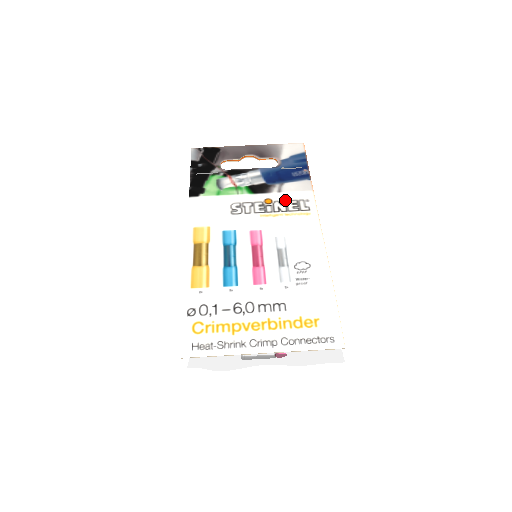
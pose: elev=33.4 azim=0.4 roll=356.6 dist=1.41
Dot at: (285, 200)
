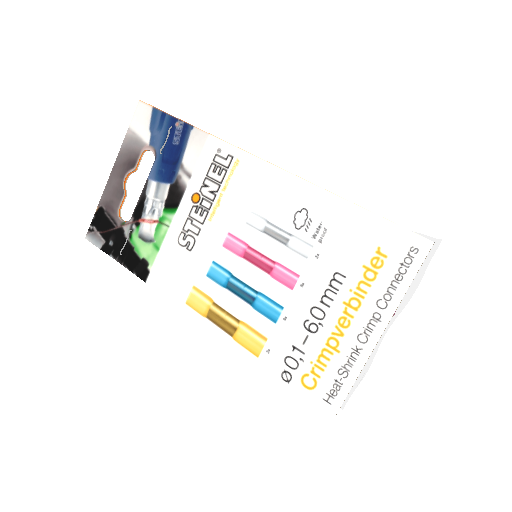
Dot at: (204, 177)
